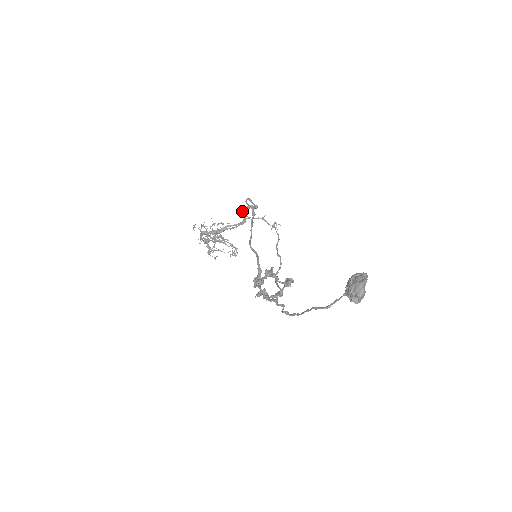
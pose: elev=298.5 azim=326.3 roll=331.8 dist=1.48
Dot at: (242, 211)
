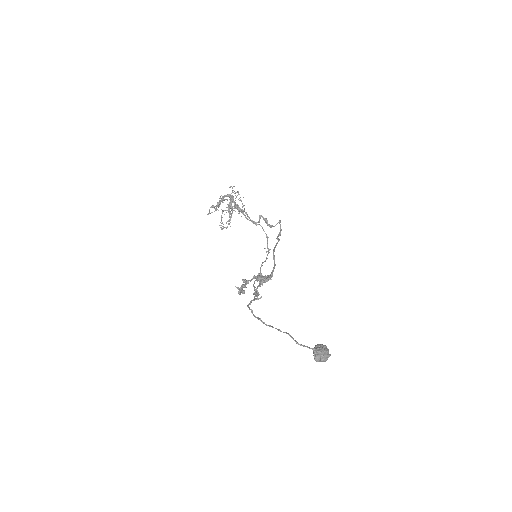
Dot at: occluded
